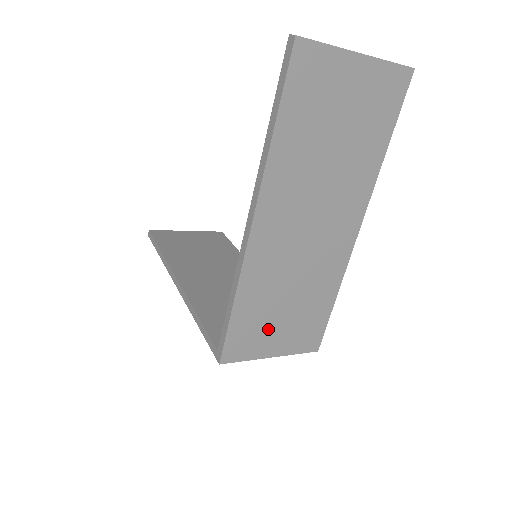
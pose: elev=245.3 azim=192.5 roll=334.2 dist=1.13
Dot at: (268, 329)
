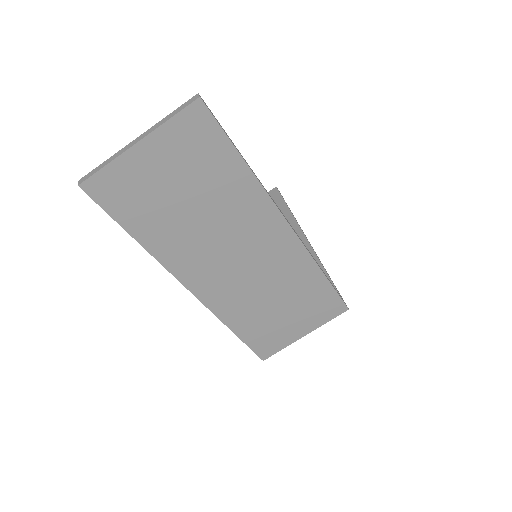
Dot at: (280, 325)
